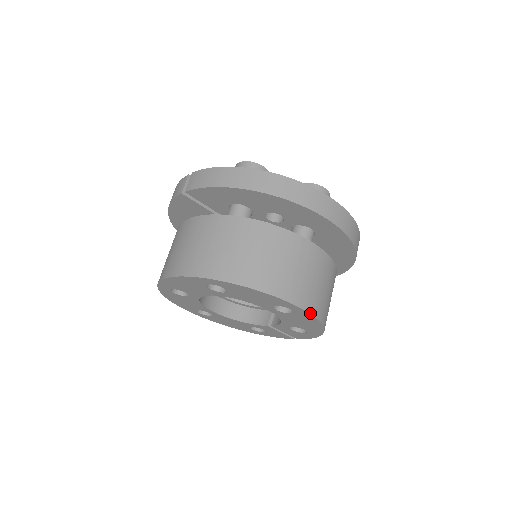
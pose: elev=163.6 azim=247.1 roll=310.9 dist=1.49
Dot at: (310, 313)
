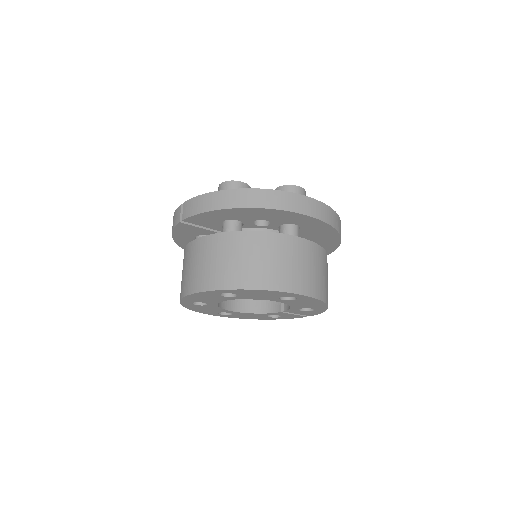
Dot at: (310, 296)
